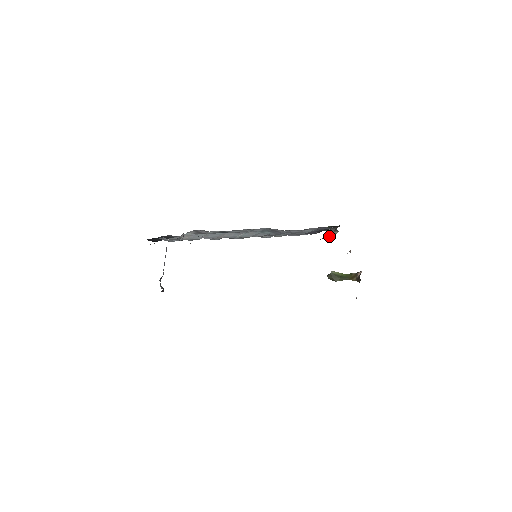
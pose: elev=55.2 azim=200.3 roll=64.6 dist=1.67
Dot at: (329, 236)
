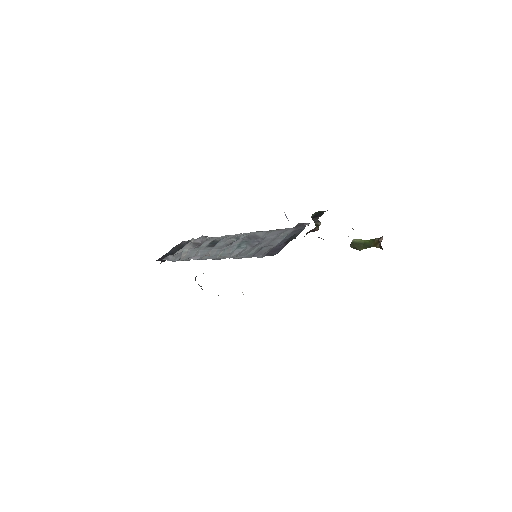
Dot at: (315, 227)
